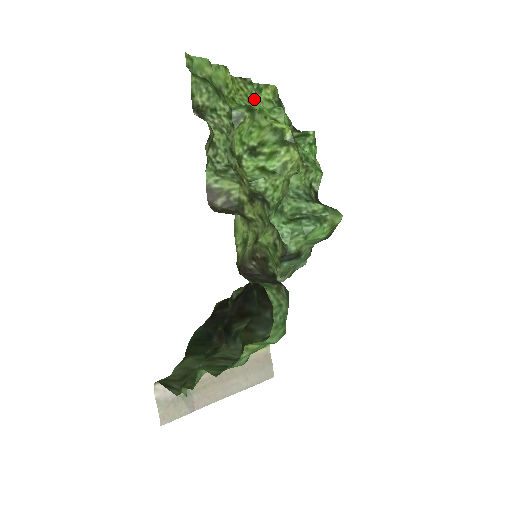
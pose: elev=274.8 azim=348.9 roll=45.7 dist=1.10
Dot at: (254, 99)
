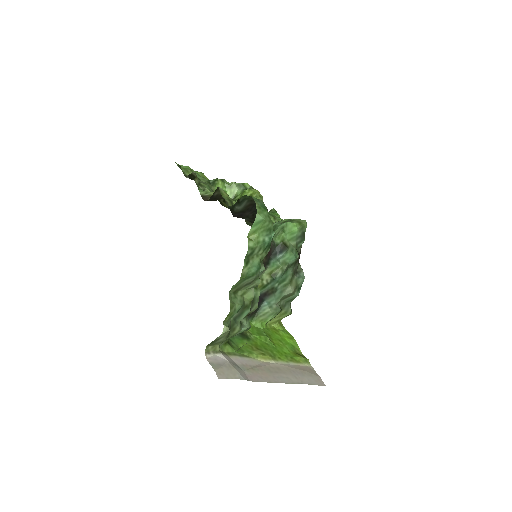
Dot at: occluded
